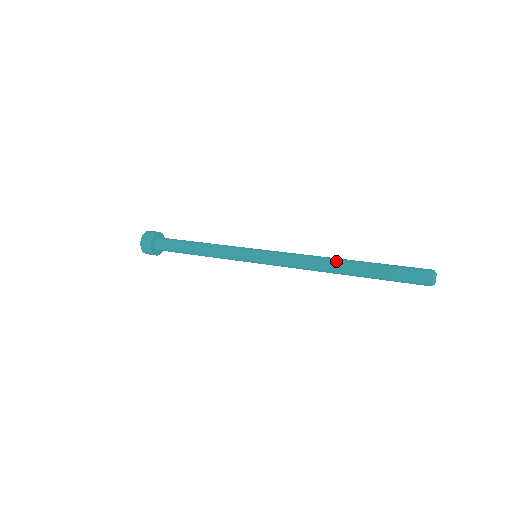
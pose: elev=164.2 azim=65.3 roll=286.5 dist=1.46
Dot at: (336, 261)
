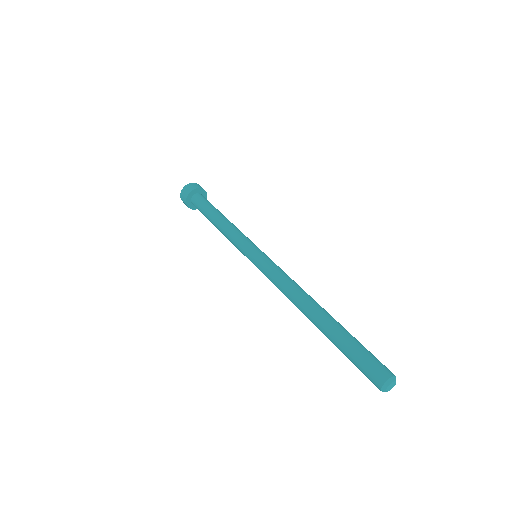
Dot at: (315, 303)
